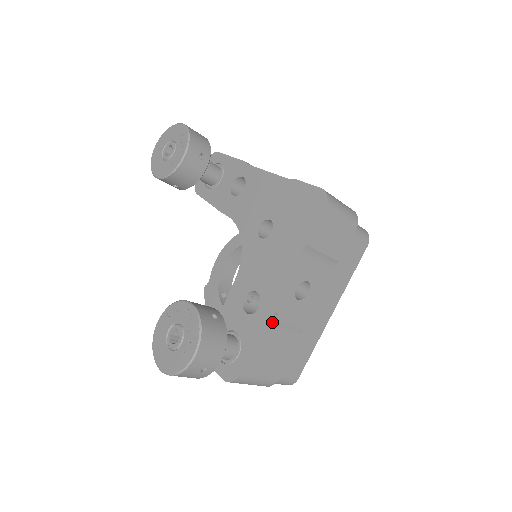
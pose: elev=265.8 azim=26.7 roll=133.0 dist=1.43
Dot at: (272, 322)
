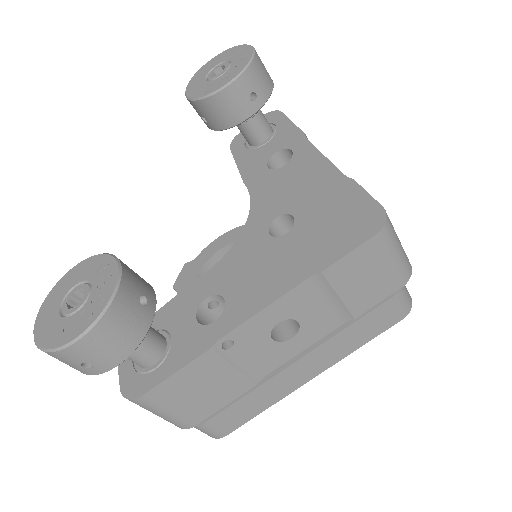
Dot at: (221, 350)
